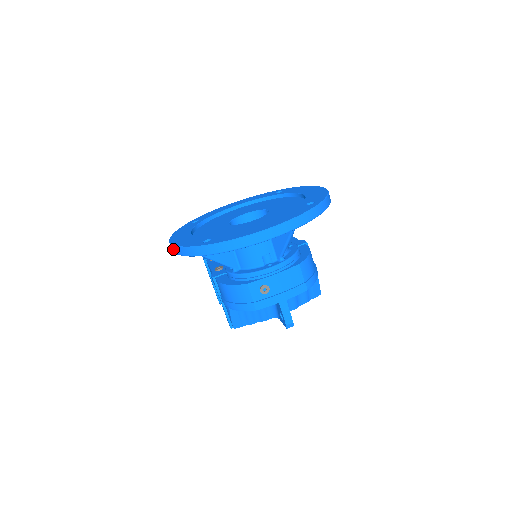
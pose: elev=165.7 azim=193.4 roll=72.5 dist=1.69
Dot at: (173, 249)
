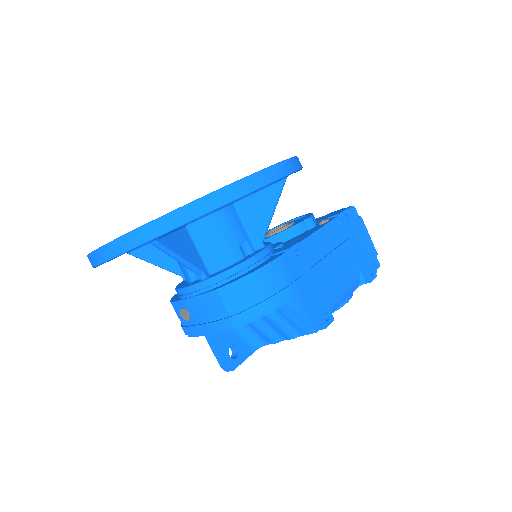
Dot at: occluded
